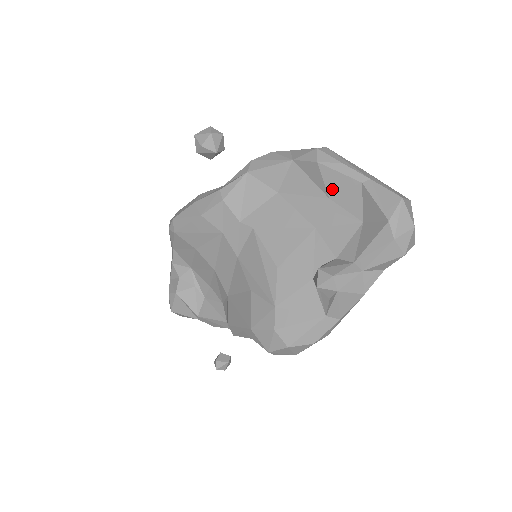
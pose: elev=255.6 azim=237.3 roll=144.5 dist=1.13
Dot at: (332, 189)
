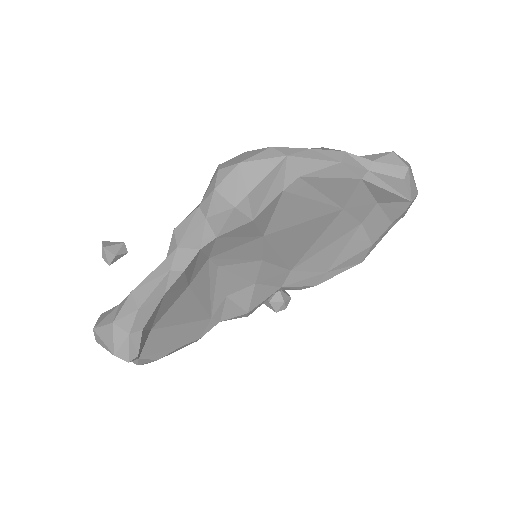
Dot at: occluded
